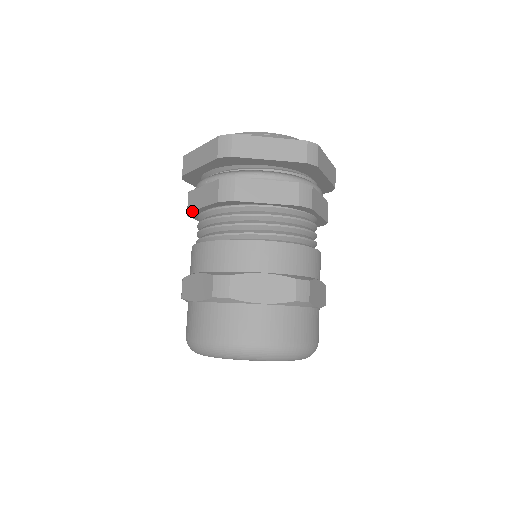
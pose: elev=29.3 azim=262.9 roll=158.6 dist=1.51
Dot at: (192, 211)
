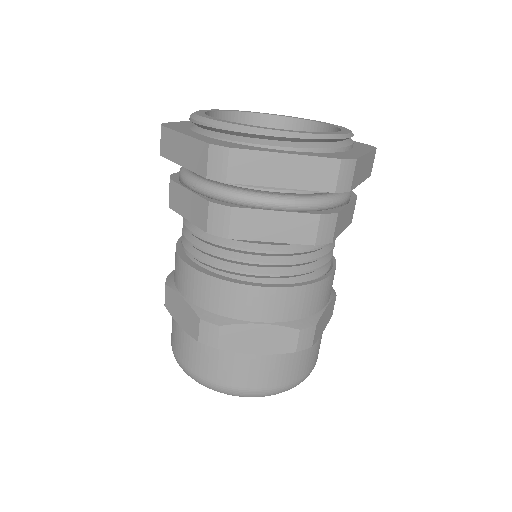
Dot at: (175, 210)
